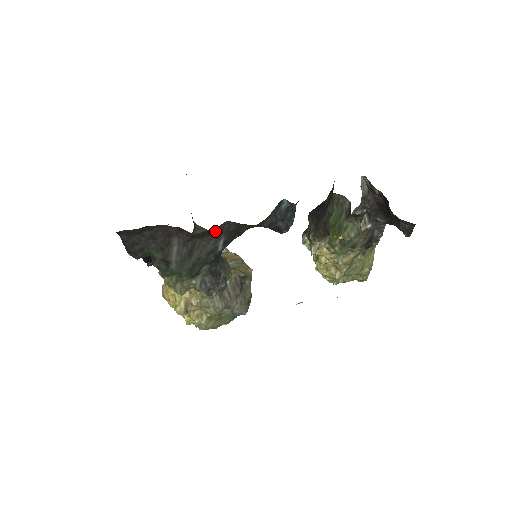
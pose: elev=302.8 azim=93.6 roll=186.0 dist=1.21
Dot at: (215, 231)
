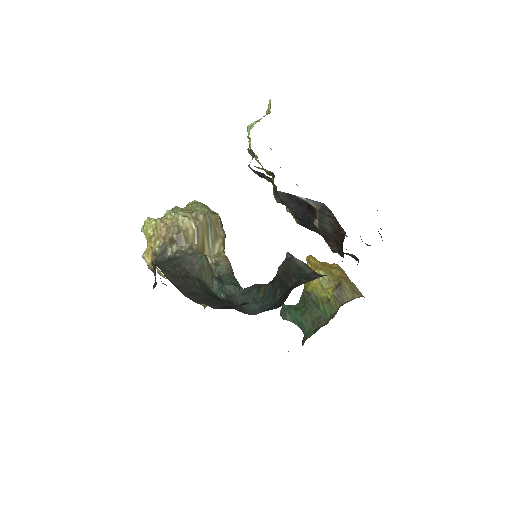
Dot at: occluded
